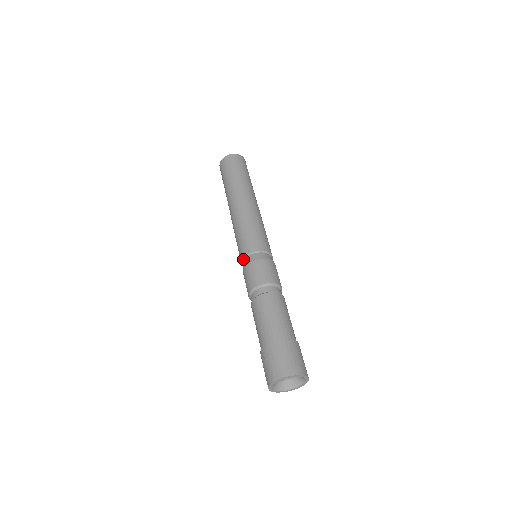
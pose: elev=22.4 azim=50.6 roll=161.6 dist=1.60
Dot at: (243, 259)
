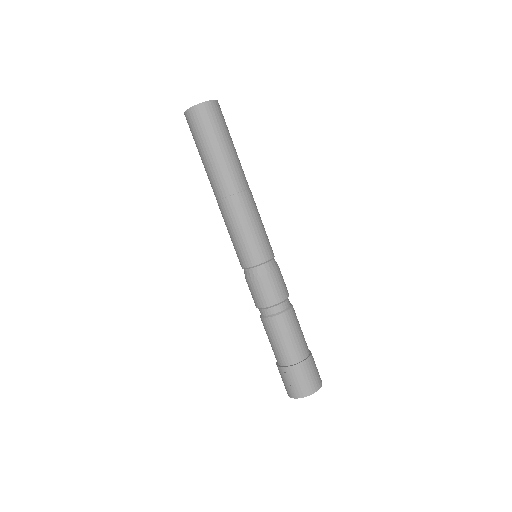
Dot at: (245, 269)
